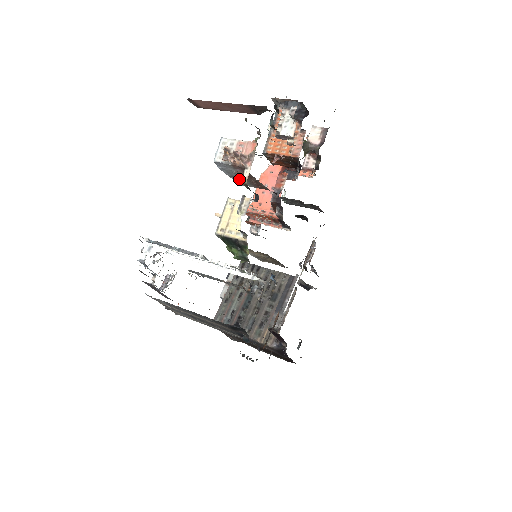
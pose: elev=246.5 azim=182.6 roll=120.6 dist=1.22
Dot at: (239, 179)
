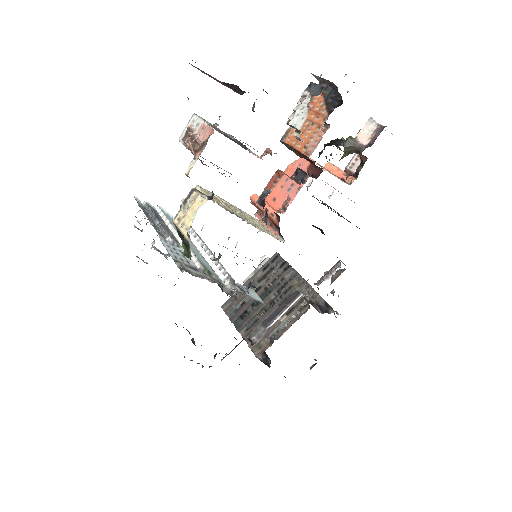
Dot at: occluded
